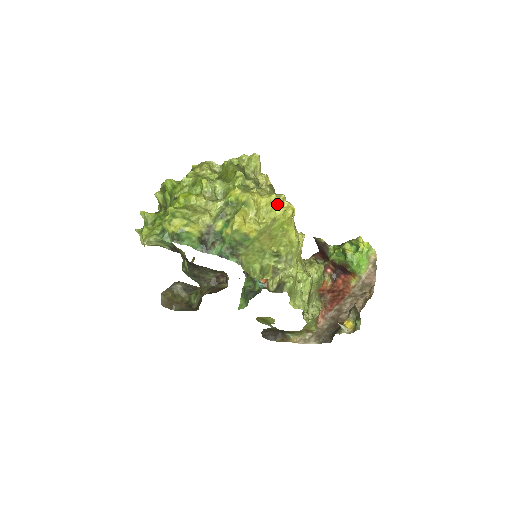
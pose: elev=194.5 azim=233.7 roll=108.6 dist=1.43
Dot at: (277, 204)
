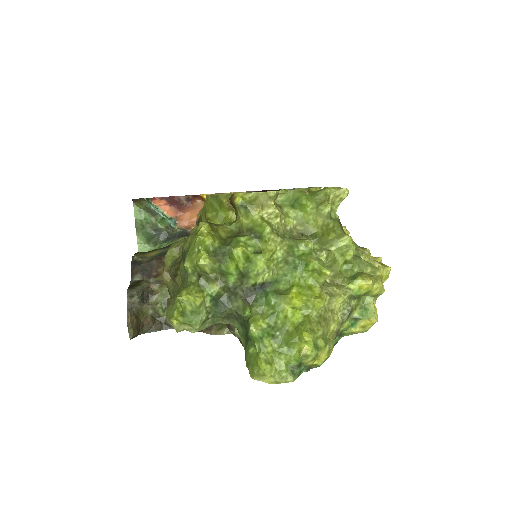
Dot at: occluded
